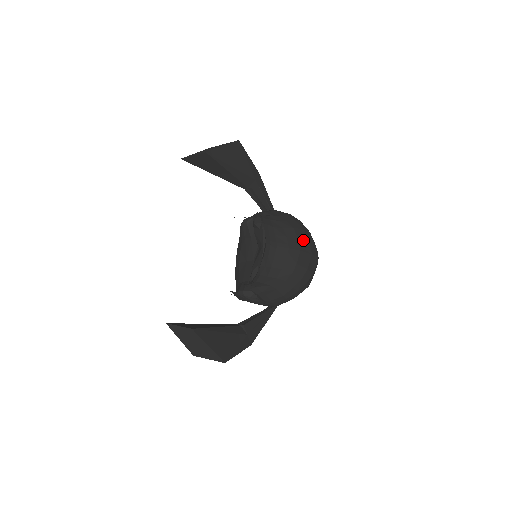
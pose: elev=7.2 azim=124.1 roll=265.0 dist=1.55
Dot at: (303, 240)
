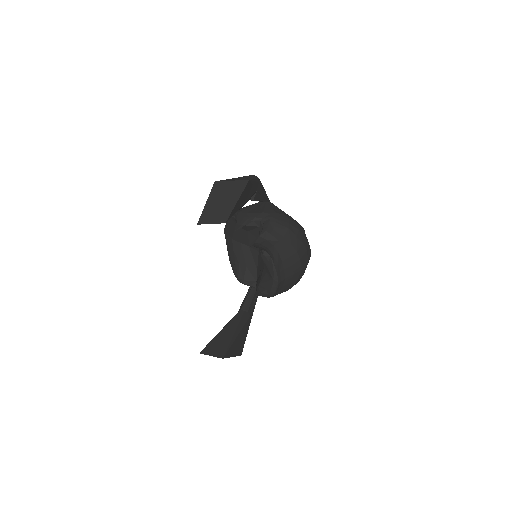
Dot at: (303, 257)
